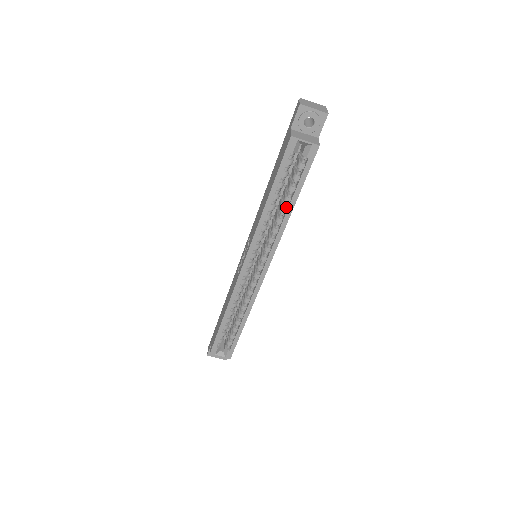
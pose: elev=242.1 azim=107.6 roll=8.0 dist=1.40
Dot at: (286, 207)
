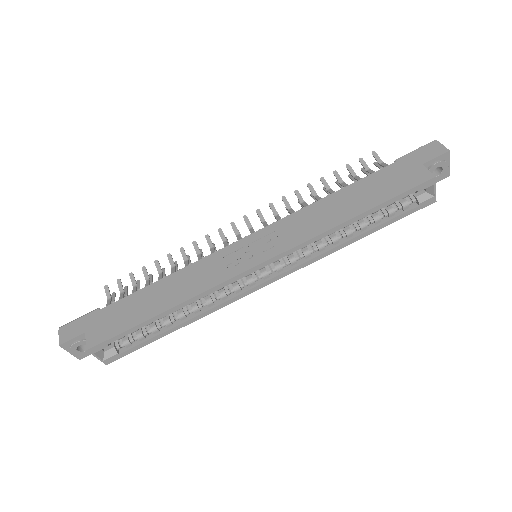
Dot at: (353, 232)
